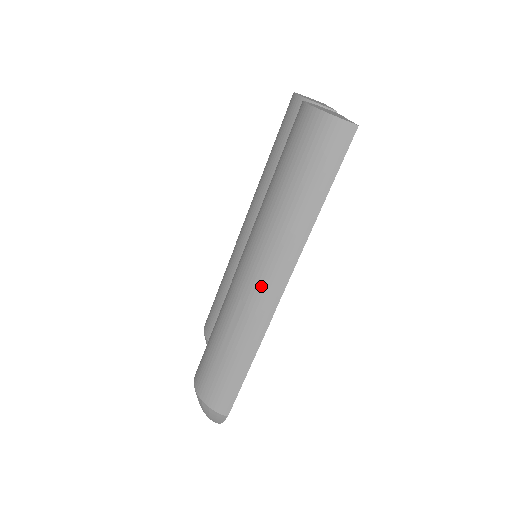
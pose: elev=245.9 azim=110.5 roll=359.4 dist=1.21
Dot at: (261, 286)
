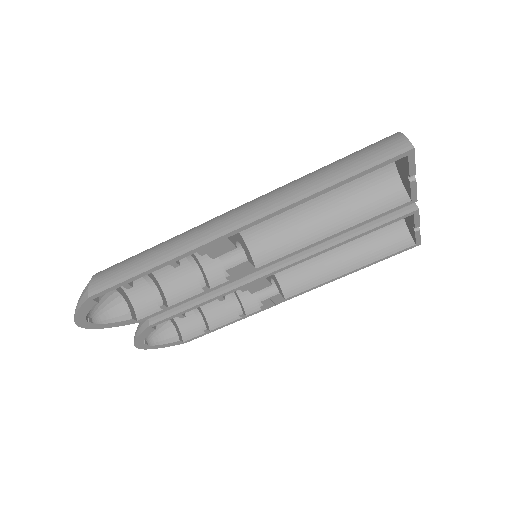
Dot at: (232, 214)
